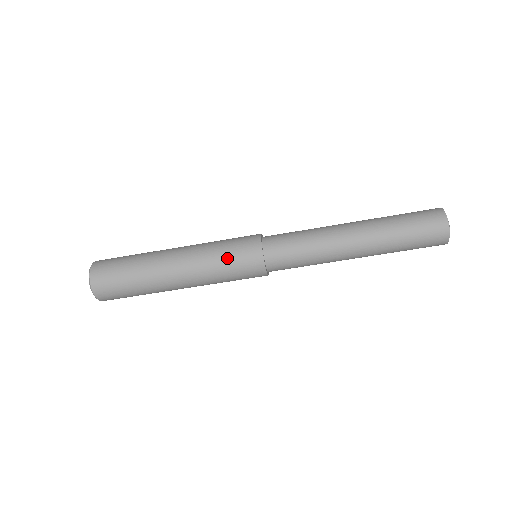
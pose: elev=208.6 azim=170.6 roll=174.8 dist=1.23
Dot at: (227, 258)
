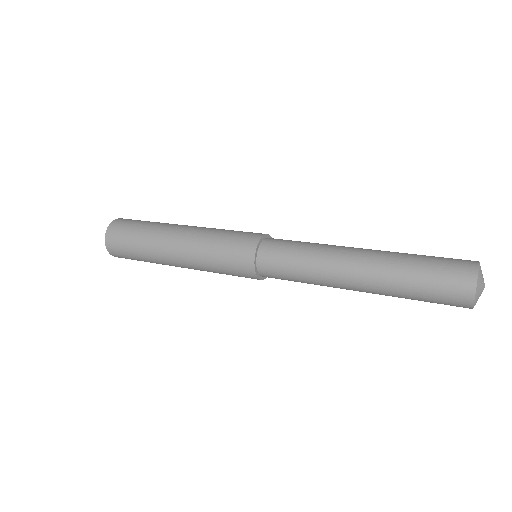
Dot at: (221, 265)
